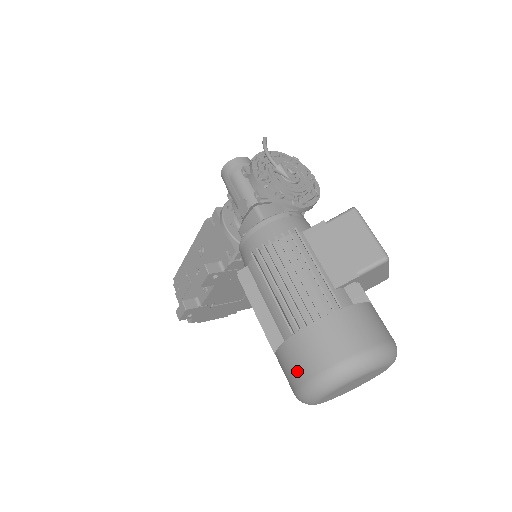
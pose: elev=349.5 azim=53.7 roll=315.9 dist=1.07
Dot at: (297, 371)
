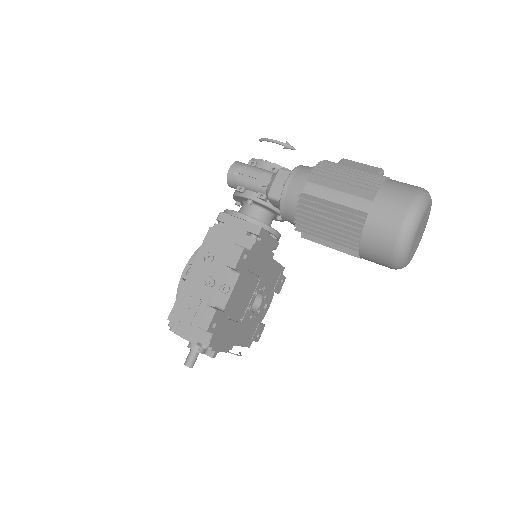
Dot at: (395, 211)
